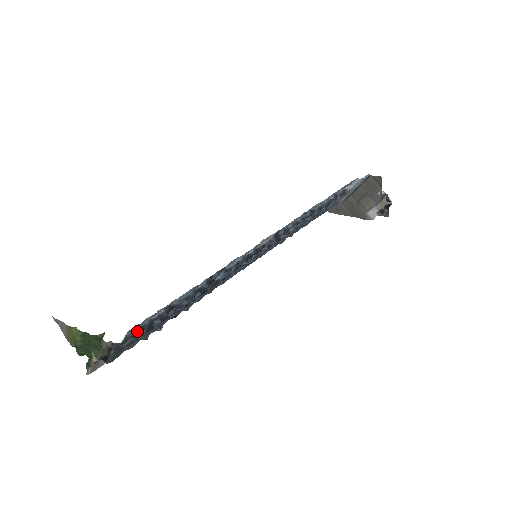
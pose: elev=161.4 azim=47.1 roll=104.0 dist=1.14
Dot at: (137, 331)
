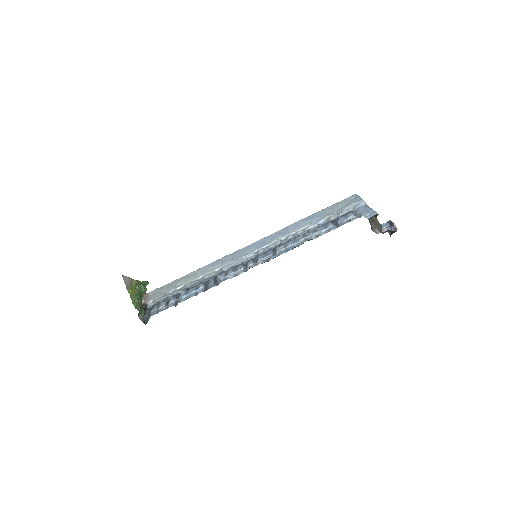
Dot at: (158, 311)
